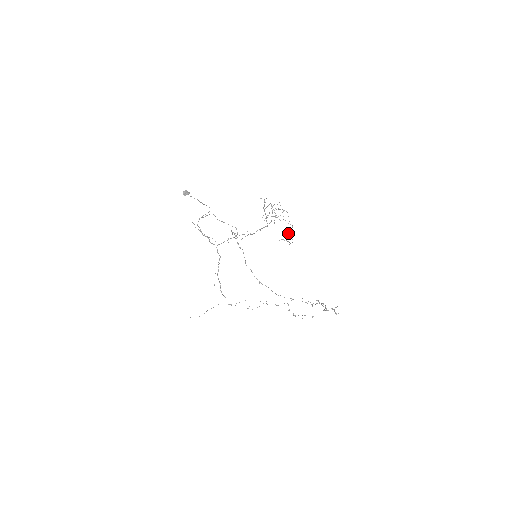
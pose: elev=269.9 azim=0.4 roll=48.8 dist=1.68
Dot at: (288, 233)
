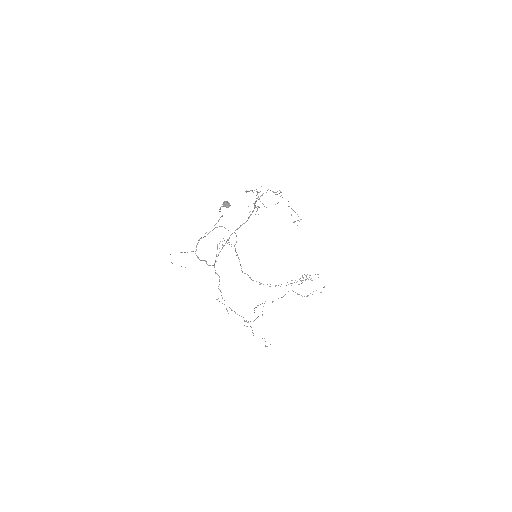
Dot at: (291, 214)
